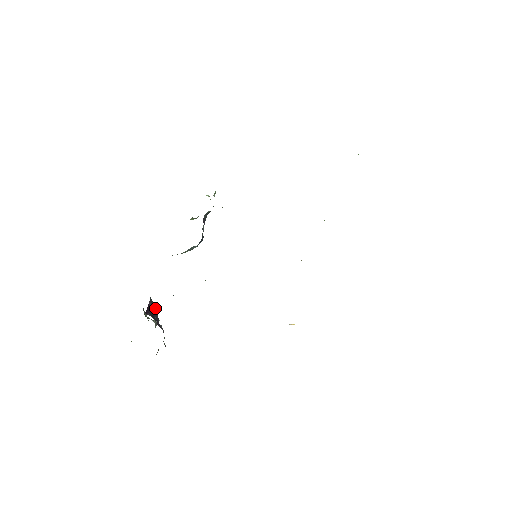
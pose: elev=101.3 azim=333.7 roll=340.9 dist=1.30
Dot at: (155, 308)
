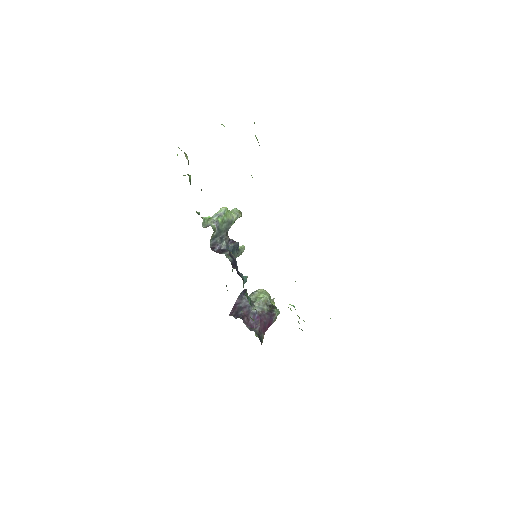
Dot at: (244, 301)
